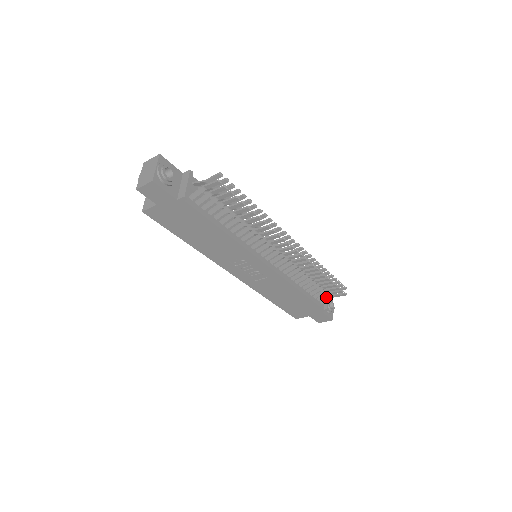
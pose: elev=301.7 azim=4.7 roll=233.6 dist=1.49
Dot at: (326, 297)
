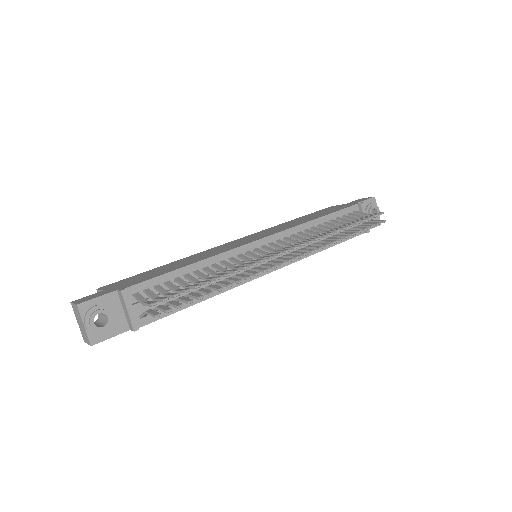
Dot at: occluded
